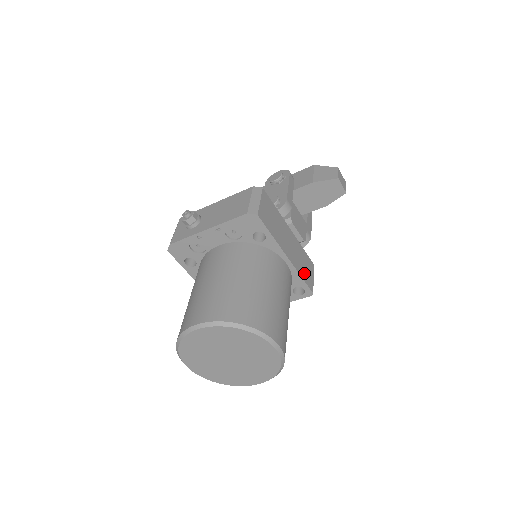
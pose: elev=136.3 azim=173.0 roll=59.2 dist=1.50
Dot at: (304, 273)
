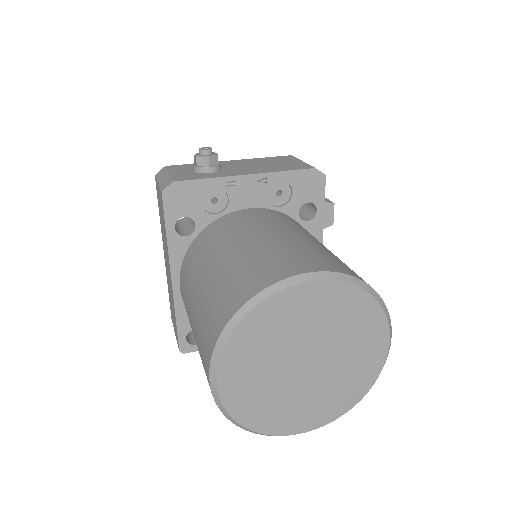
Dot at: occluded
